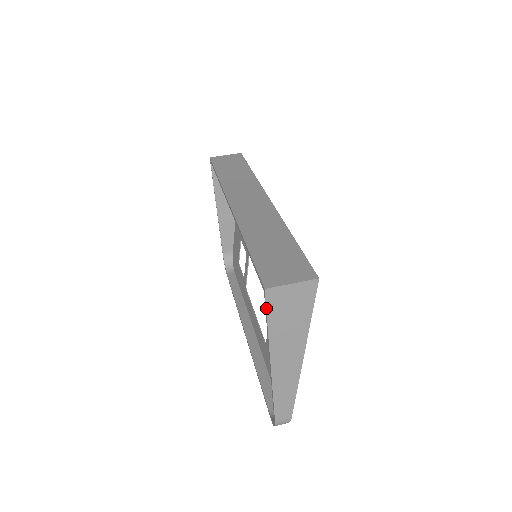
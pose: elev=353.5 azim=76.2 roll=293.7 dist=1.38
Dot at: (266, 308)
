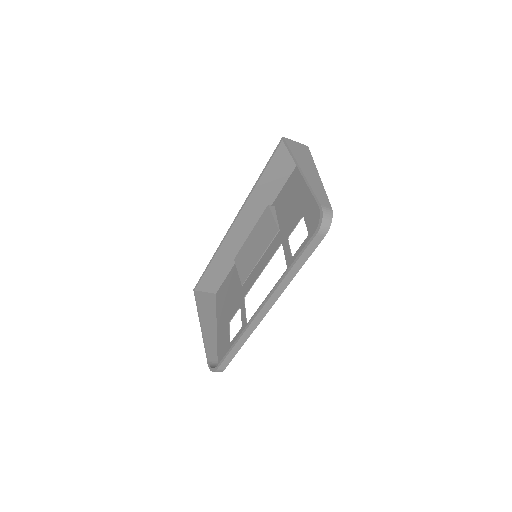
Dot at: (286, 144)
